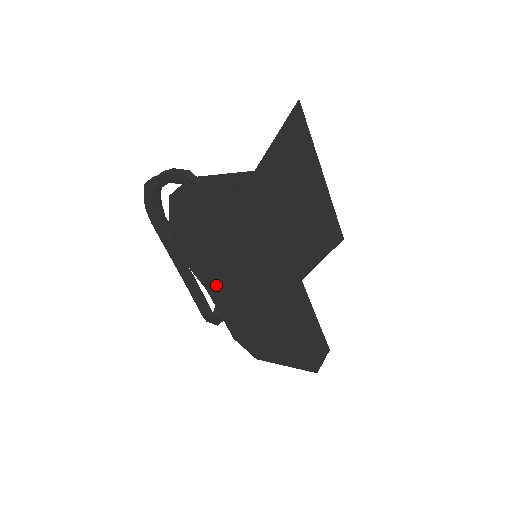
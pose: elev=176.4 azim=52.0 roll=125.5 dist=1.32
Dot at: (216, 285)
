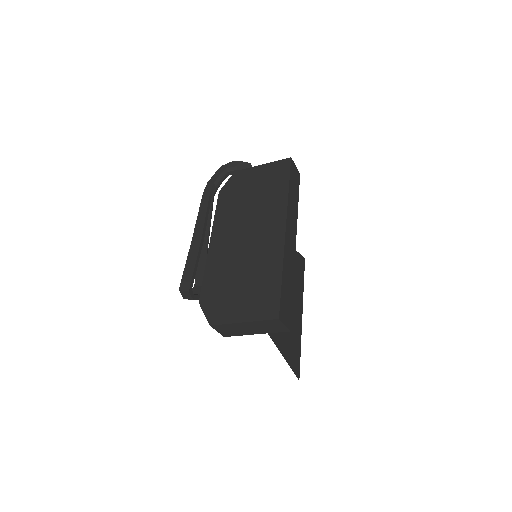
Dot at: (223, 238)
